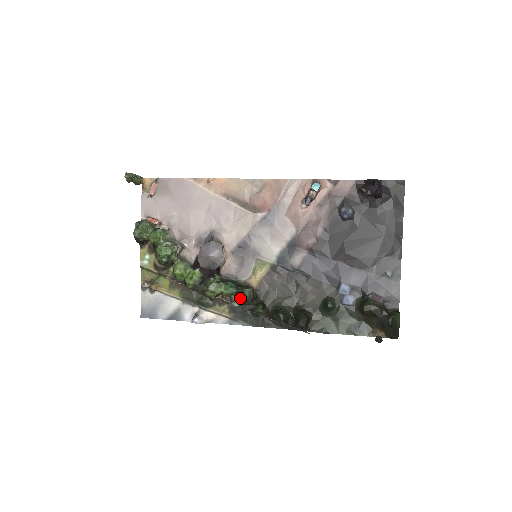
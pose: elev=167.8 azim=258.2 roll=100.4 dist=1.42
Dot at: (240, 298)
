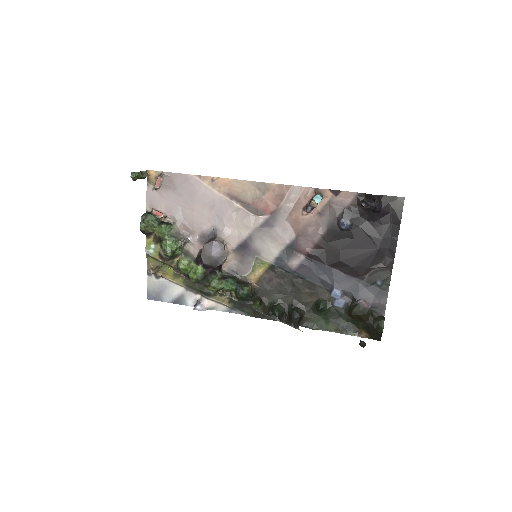
Dot at: (239, 295)
